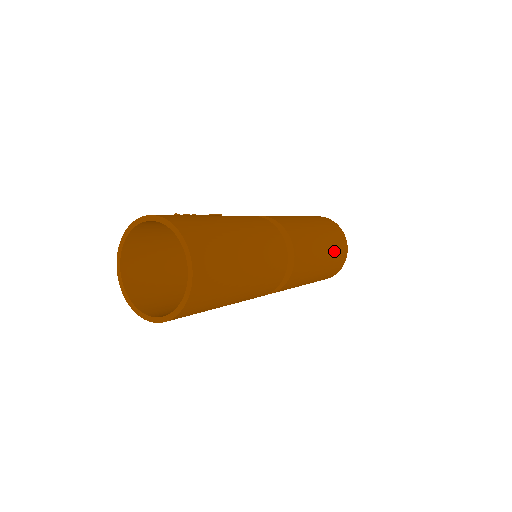
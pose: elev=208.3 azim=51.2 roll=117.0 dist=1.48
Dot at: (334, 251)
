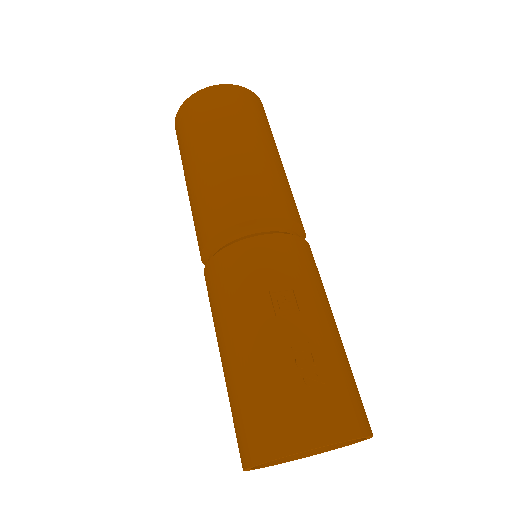
Dot at: occluded
